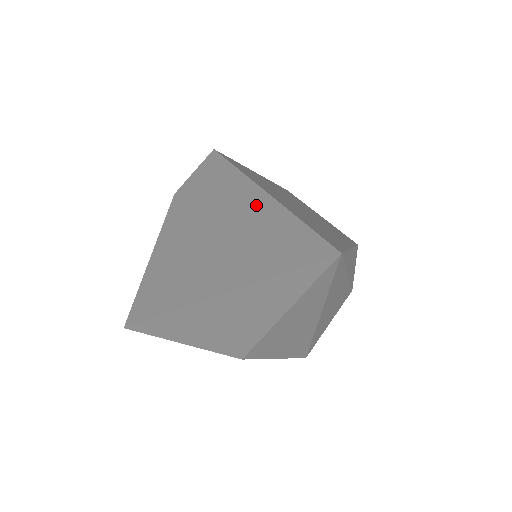
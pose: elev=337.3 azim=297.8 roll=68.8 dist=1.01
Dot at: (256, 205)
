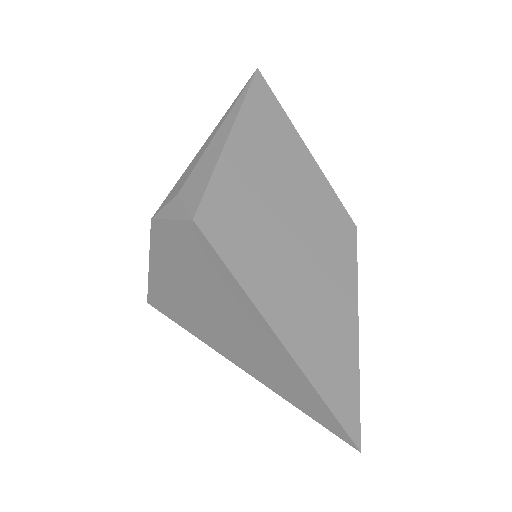
Dot at: (272, 344)
